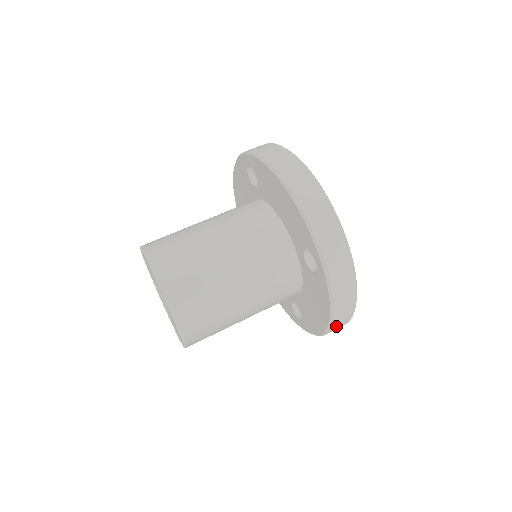
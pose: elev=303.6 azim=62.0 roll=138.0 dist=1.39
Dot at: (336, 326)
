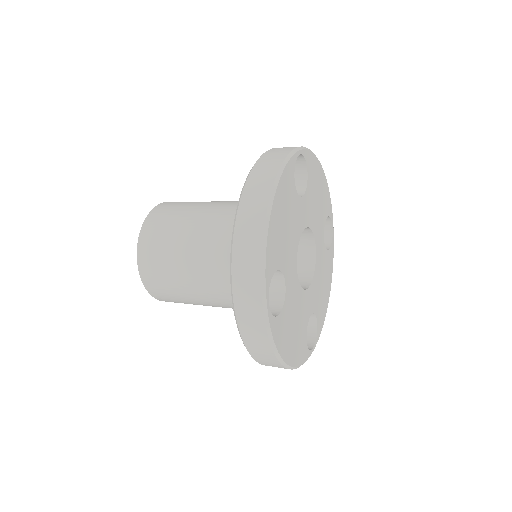
Dot at: (268, 364)
